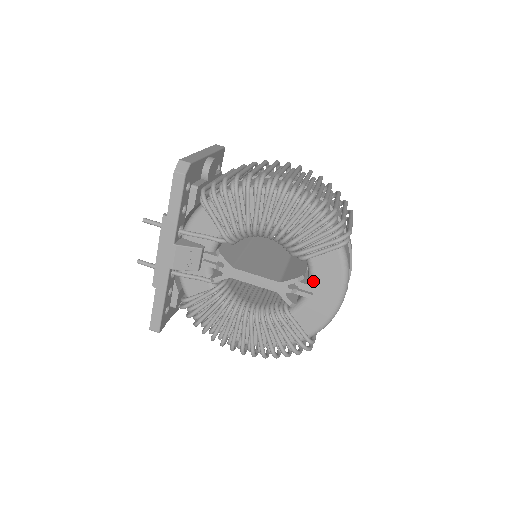
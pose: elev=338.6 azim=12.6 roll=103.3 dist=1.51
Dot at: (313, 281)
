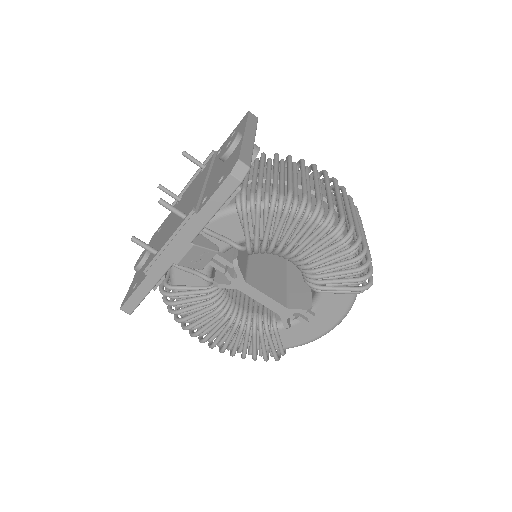
Dot at: (314, 310)
